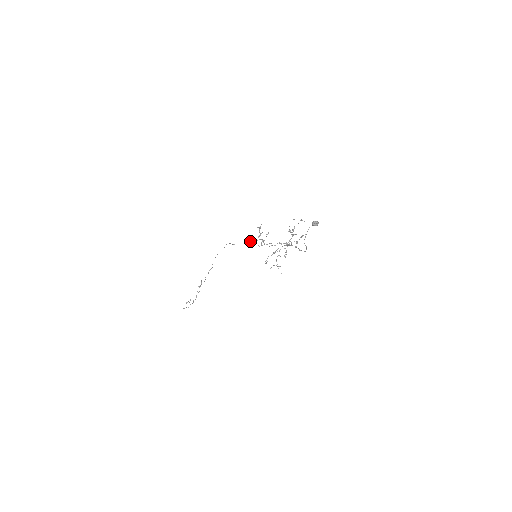
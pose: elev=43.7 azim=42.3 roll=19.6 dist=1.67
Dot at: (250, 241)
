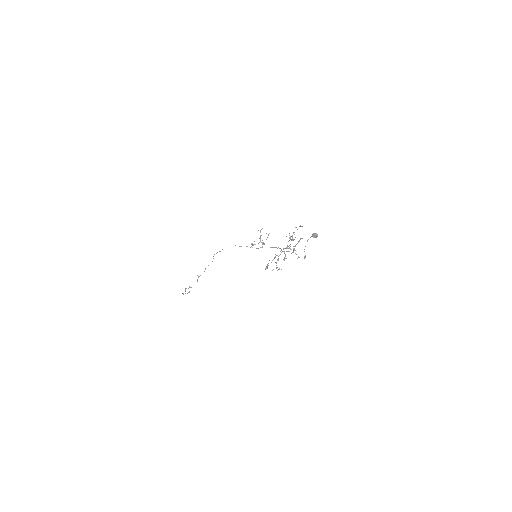
Dot at: (251, 243)
